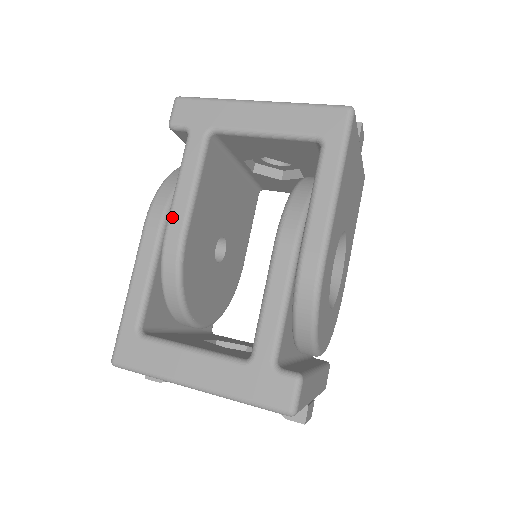
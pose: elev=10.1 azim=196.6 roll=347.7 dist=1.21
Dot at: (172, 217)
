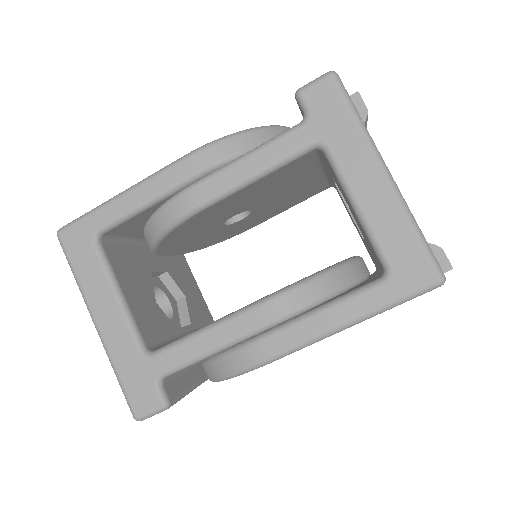
Dot at: (210, 180)
